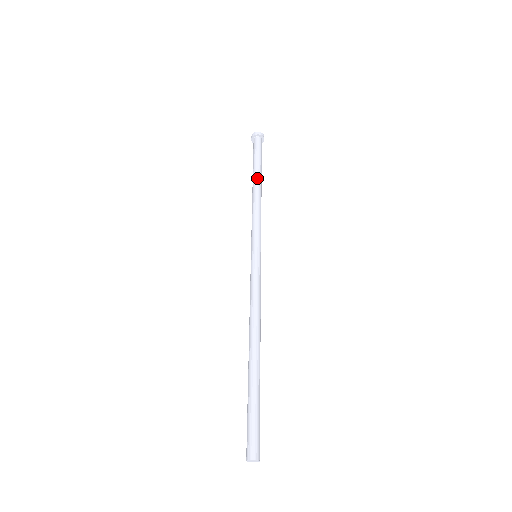
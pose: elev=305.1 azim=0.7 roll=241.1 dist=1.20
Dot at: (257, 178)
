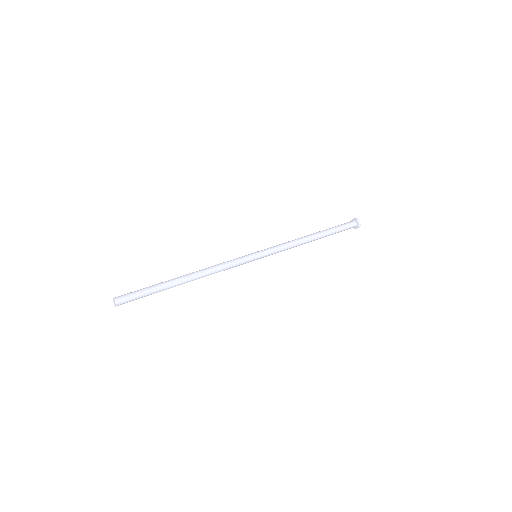
Dot at: (318, 233)
